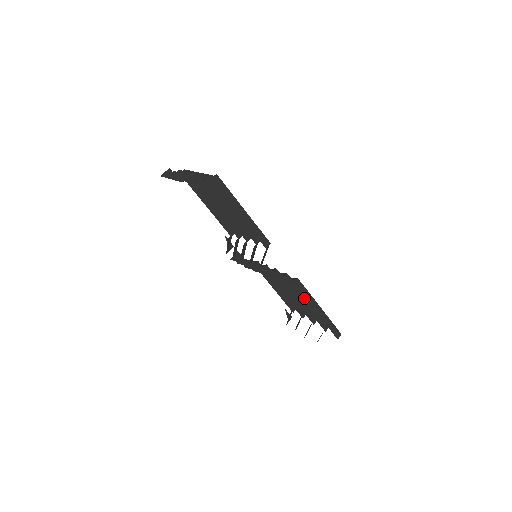
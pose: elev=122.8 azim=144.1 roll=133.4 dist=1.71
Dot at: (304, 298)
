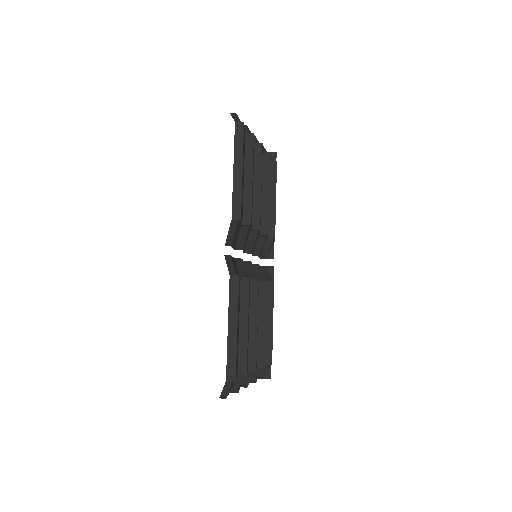
Dot at: (246, 319)
